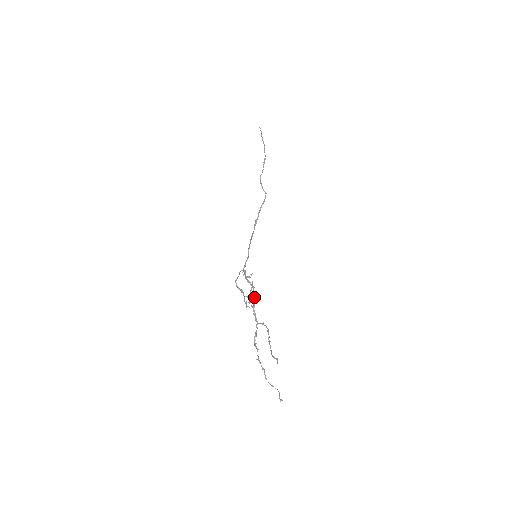
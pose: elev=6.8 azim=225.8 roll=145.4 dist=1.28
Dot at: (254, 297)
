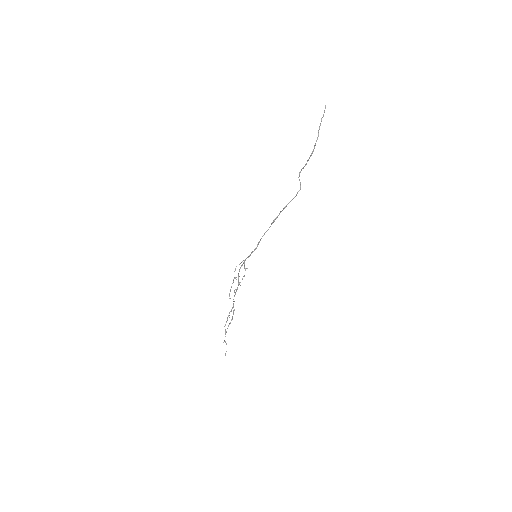
Dot at: (236, 291)
